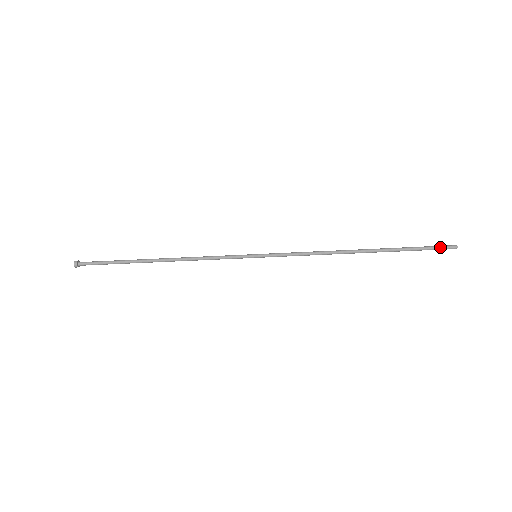
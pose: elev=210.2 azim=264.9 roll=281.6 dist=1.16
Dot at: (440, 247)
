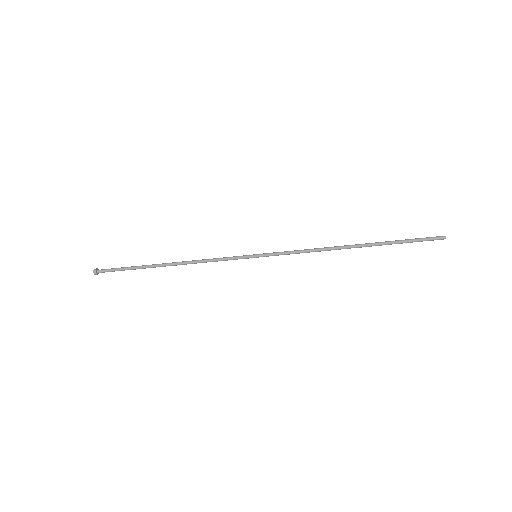
Dot at: (429, 240)
